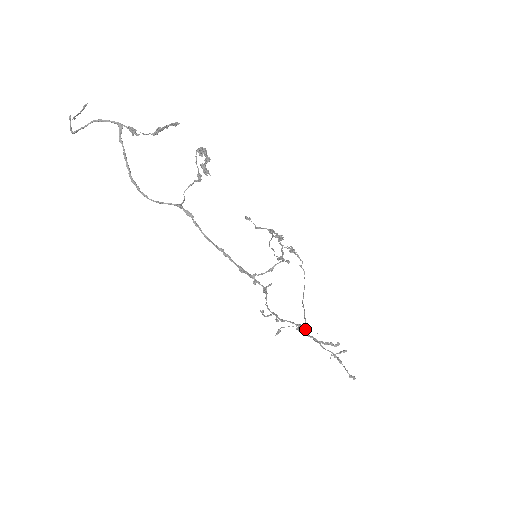
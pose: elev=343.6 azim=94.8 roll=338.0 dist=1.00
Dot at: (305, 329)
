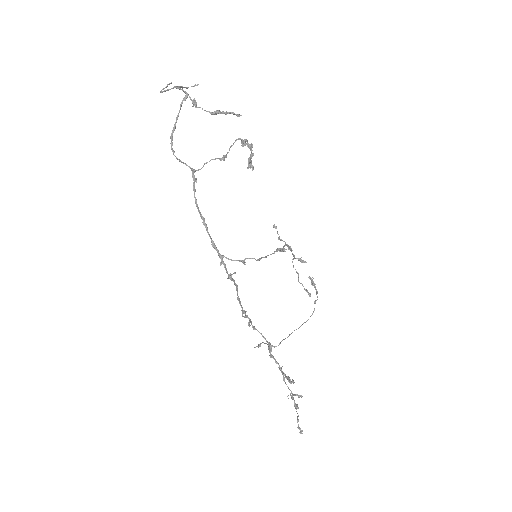
Dot at: (270, 348)
